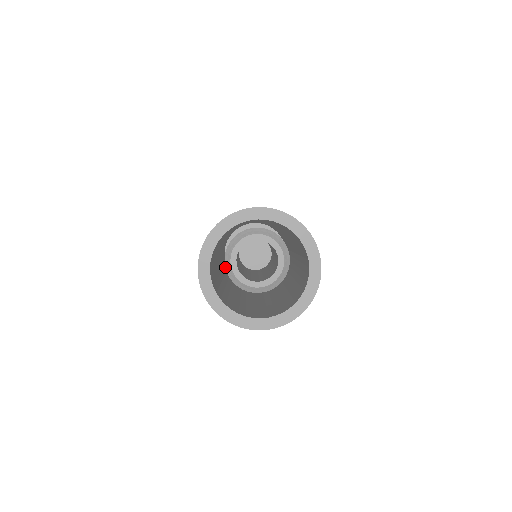
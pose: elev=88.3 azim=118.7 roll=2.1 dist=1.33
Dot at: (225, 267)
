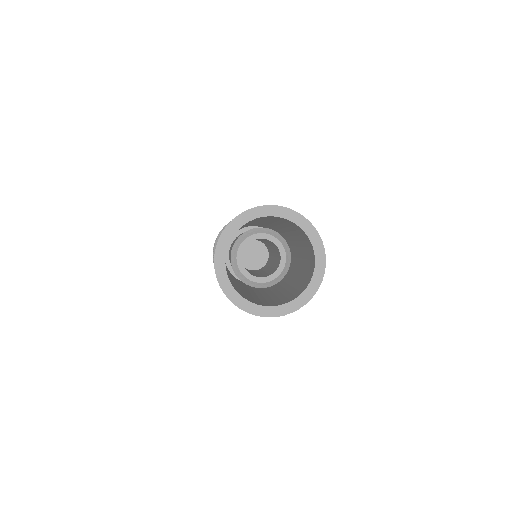
Dot at: (232, 268)
